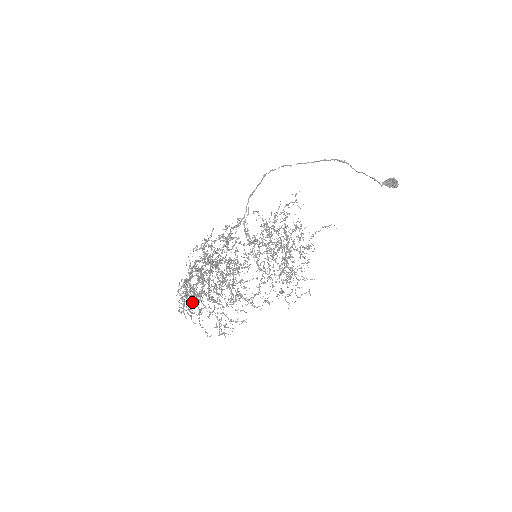
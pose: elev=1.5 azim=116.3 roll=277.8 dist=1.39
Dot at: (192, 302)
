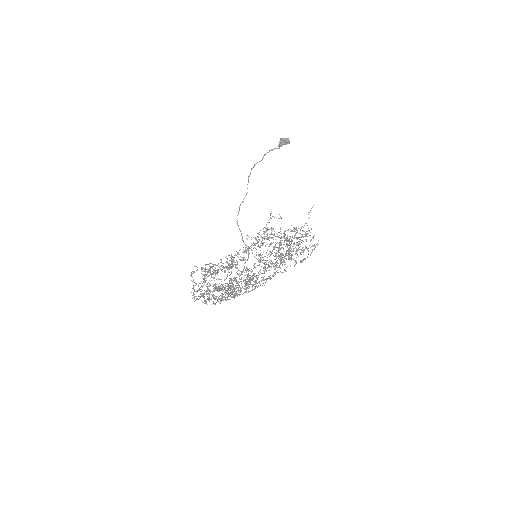
Dot at: occluded
